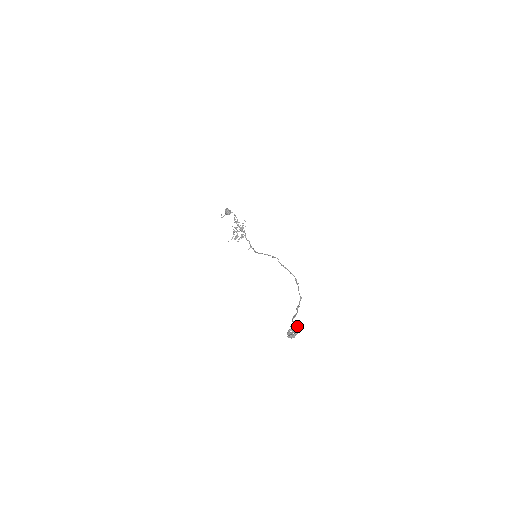
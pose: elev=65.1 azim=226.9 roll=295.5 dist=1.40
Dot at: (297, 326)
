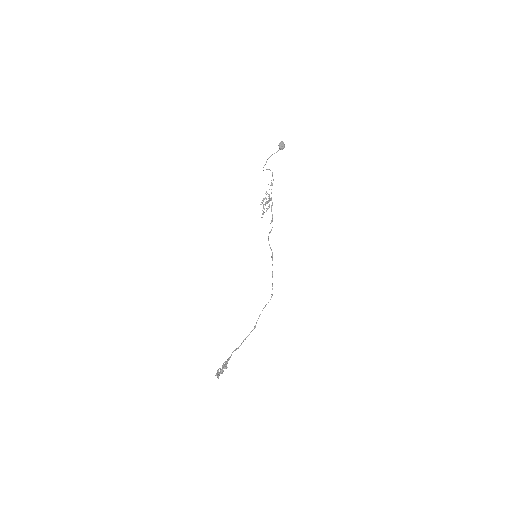
Dot at: (222, 371)
